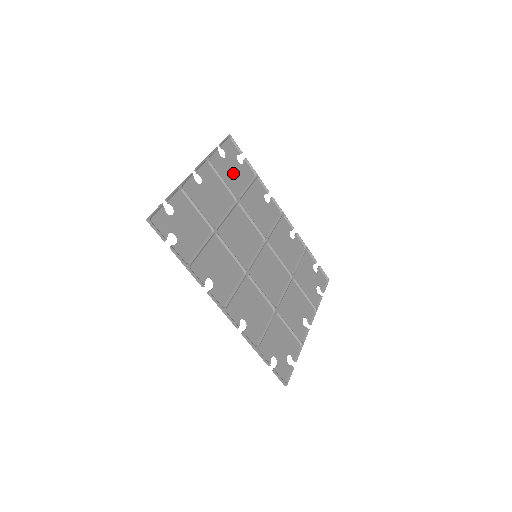
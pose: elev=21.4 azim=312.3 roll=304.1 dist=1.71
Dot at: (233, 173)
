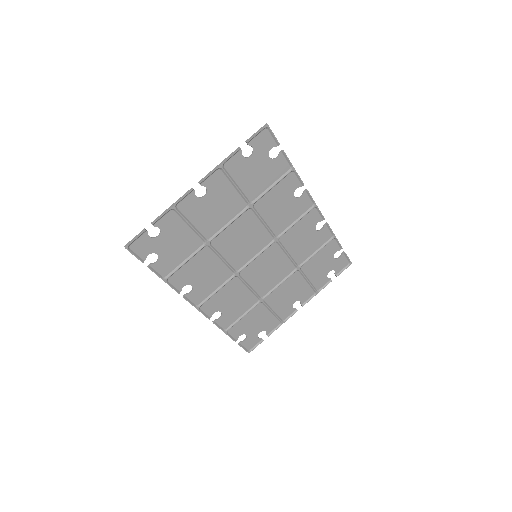
Dot at: (256, 173)
